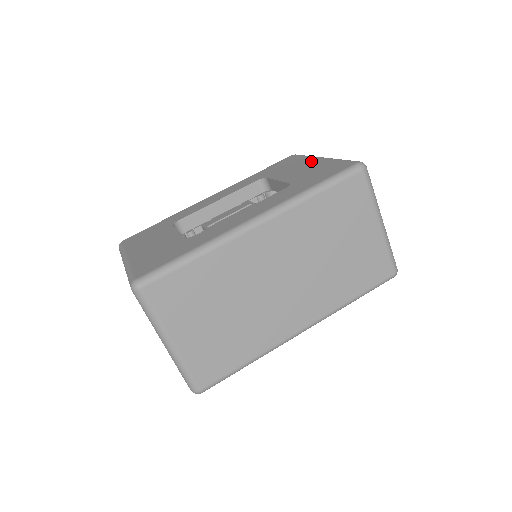
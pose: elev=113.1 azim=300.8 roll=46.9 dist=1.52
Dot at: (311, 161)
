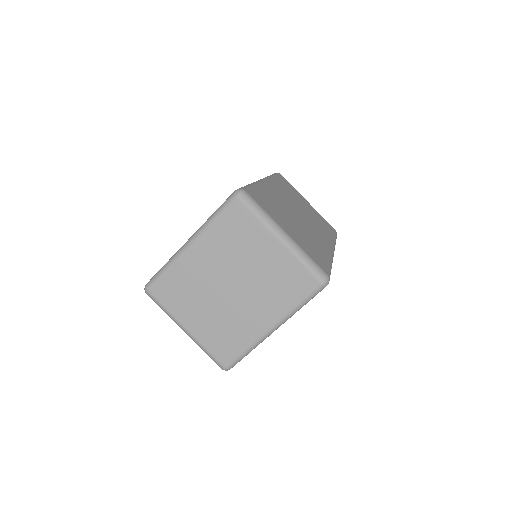
Dot at: occluded
